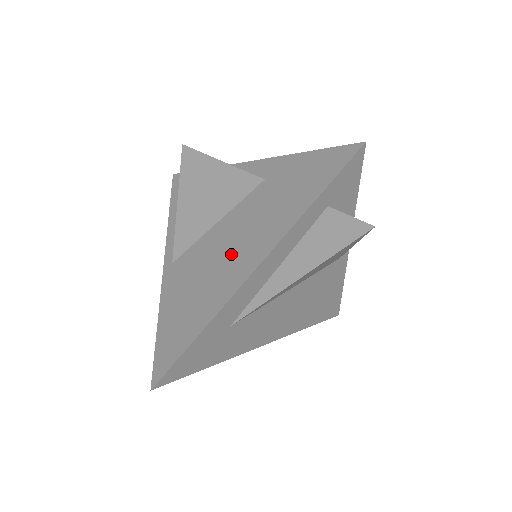
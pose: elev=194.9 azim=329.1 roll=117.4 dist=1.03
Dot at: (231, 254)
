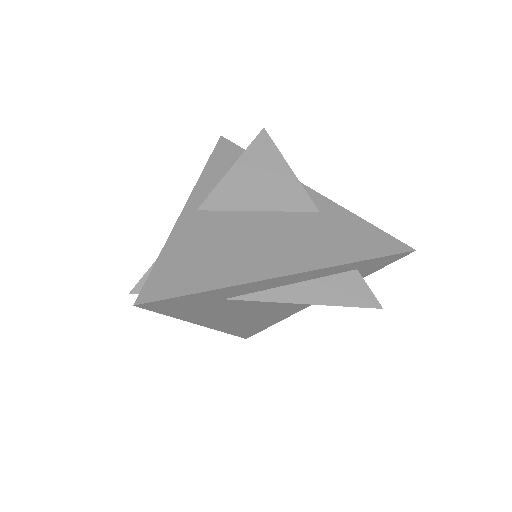
Dot at: (268, 246)
